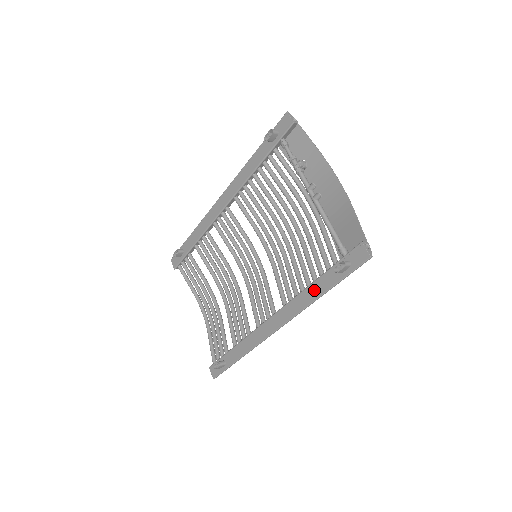
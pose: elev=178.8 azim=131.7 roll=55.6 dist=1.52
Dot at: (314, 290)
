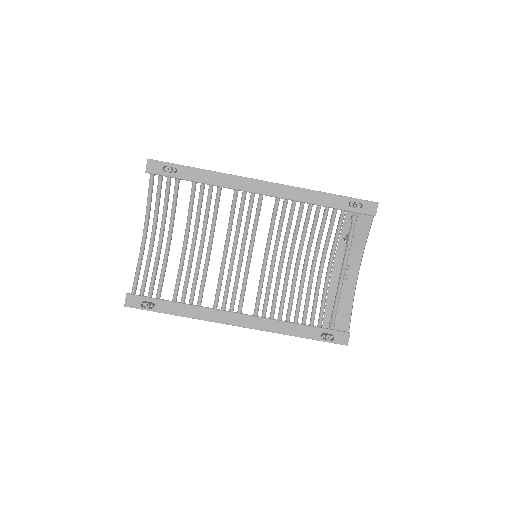
Dot at: (293, 329)
